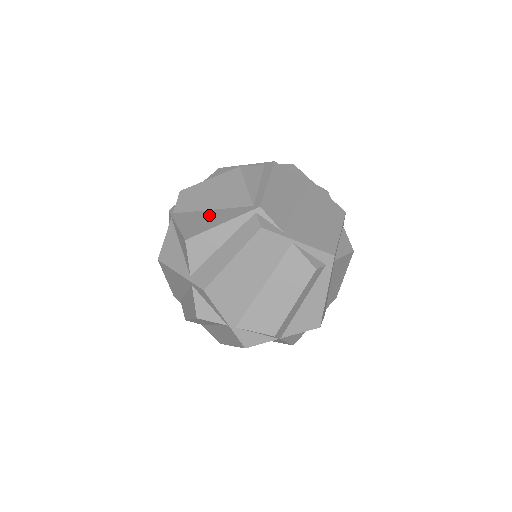
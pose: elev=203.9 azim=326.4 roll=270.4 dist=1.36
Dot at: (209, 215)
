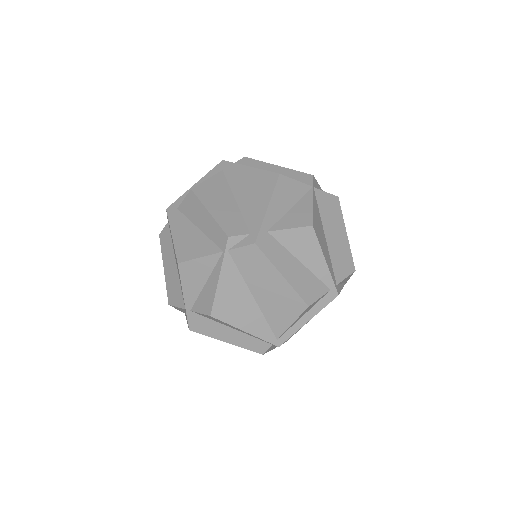
Dot at: (247, 305)
